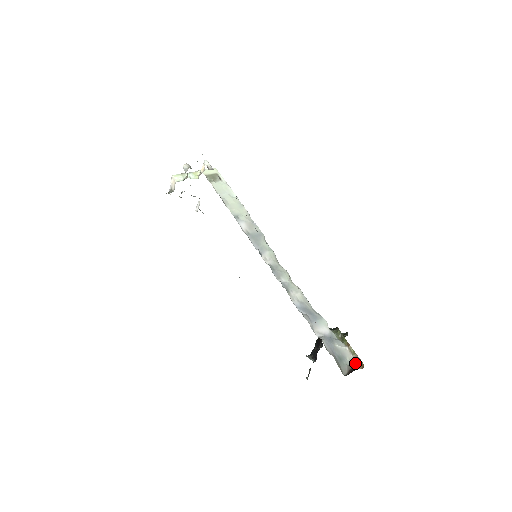
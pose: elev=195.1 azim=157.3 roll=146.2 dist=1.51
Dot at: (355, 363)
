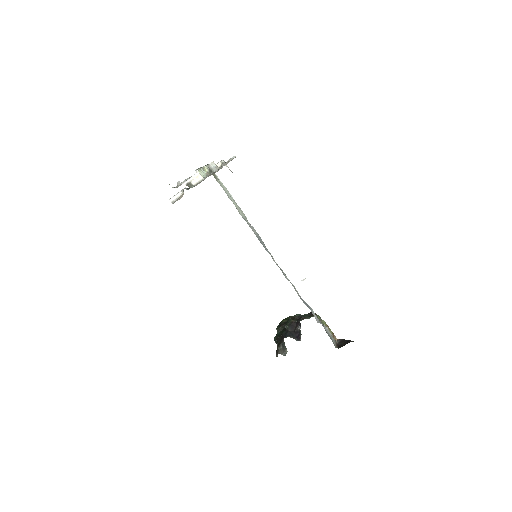
Dot at: (334, 339)
